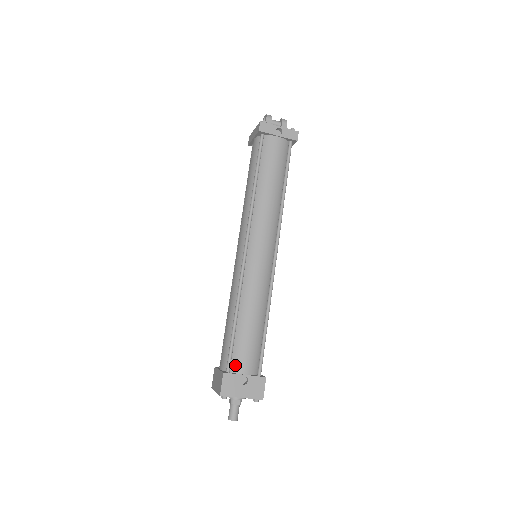
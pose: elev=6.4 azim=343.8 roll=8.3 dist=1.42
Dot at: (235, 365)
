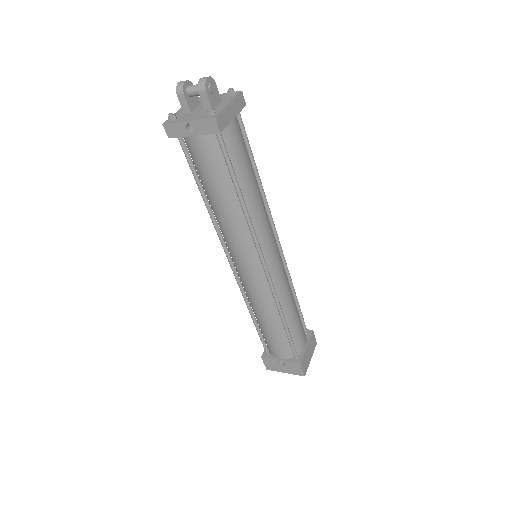
Dot at: (270, 351)
